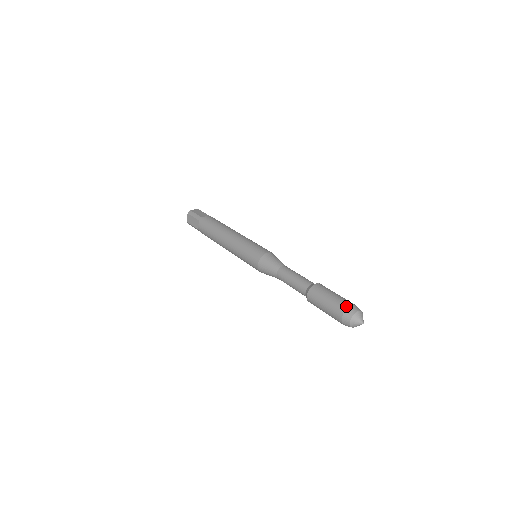
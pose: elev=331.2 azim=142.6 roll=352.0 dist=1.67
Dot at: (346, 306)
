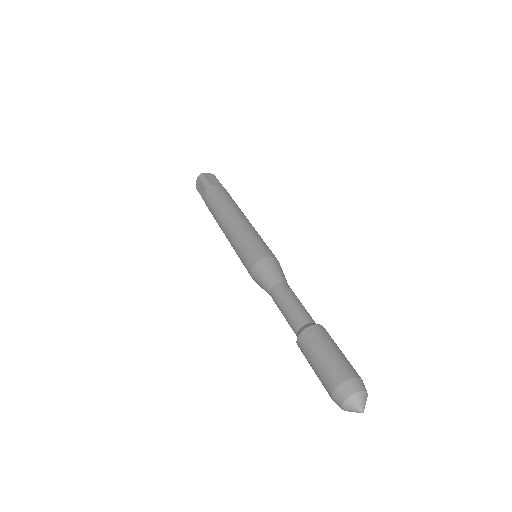
Dot at: (344, 377)
